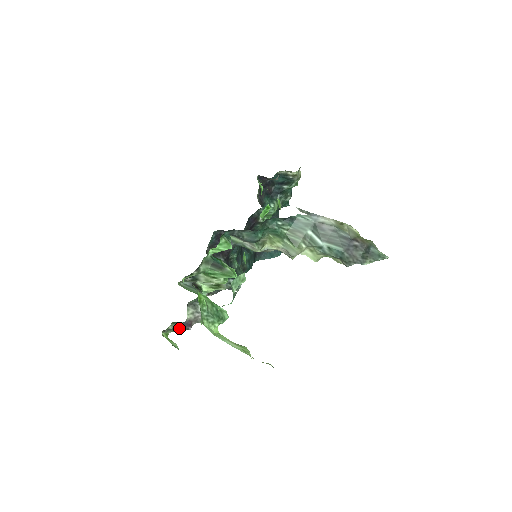
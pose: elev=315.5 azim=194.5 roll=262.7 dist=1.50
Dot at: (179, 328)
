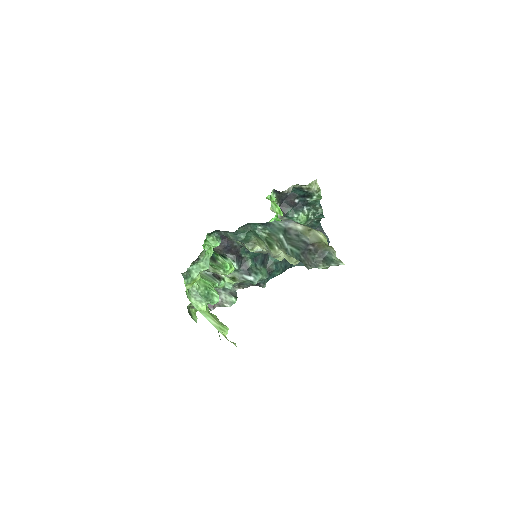
Dot at: occluded
